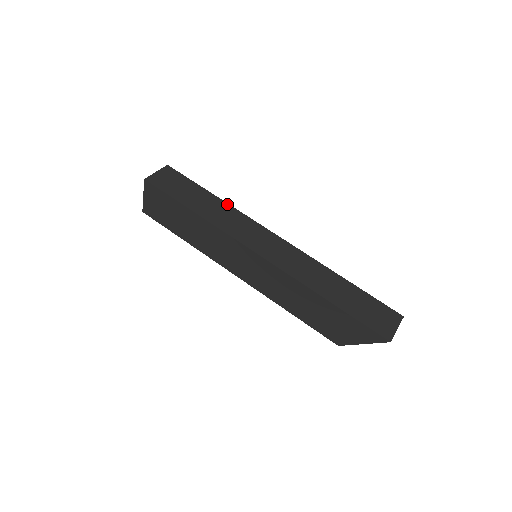
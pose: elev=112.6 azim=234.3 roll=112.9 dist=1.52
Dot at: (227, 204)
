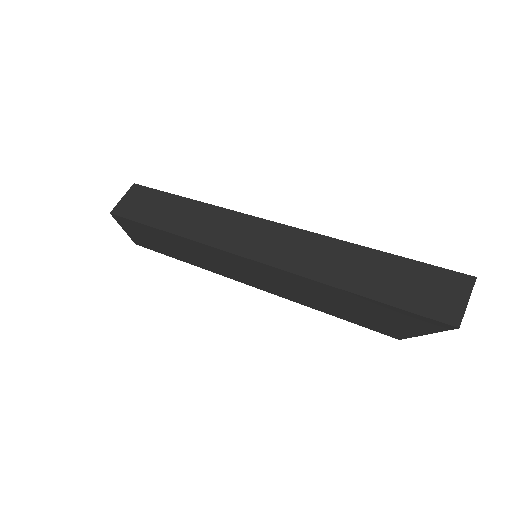
Dot at: (204, 204)
